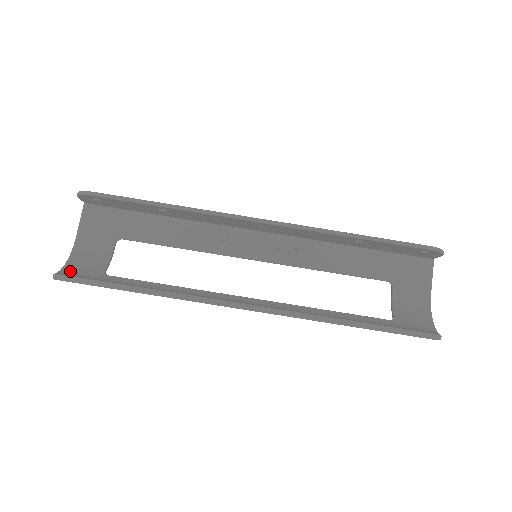
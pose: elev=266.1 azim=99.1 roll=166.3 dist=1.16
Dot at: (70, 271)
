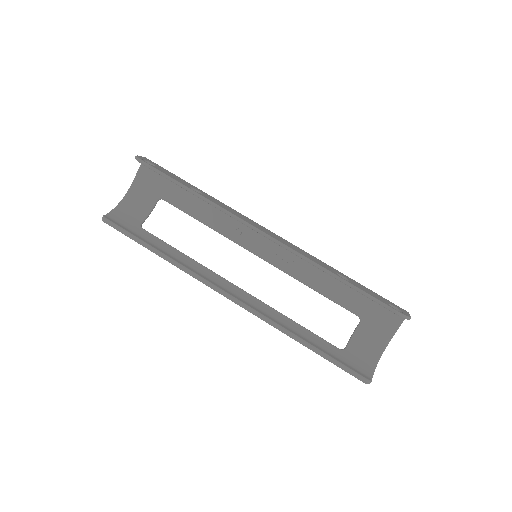
Dot at: (116, 215)
